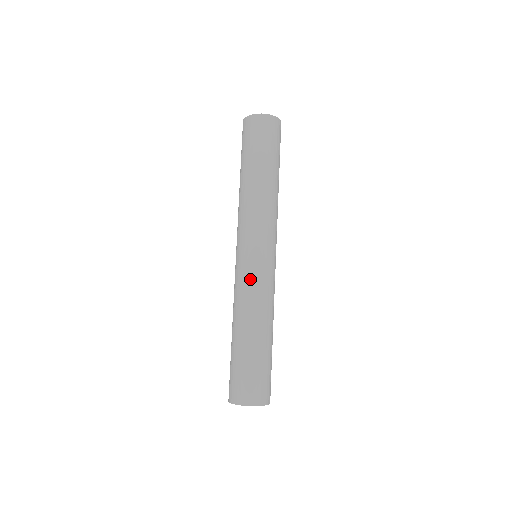
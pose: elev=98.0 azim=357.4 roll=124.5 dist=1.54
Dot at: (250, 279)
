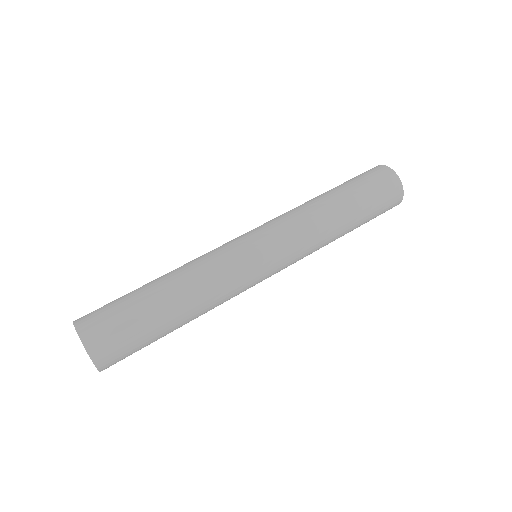
Dot at: occluded
